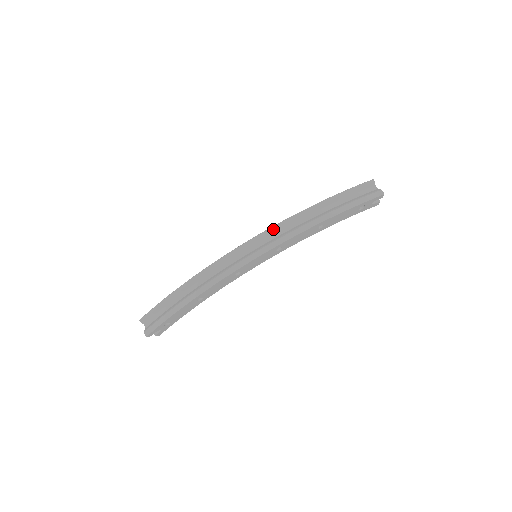
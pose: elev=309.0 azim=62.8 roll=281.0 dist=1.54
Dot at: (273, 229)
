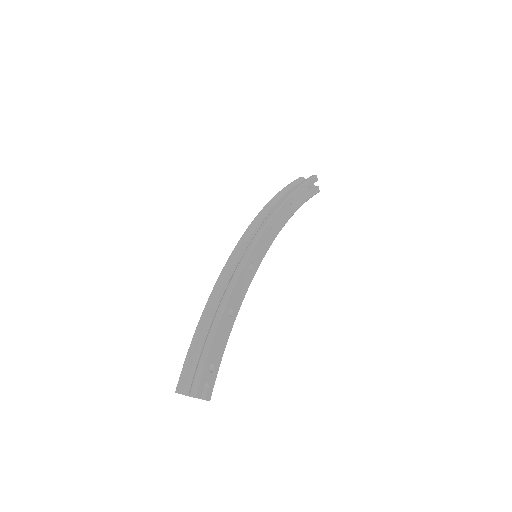
Dot at: (254, 222)
